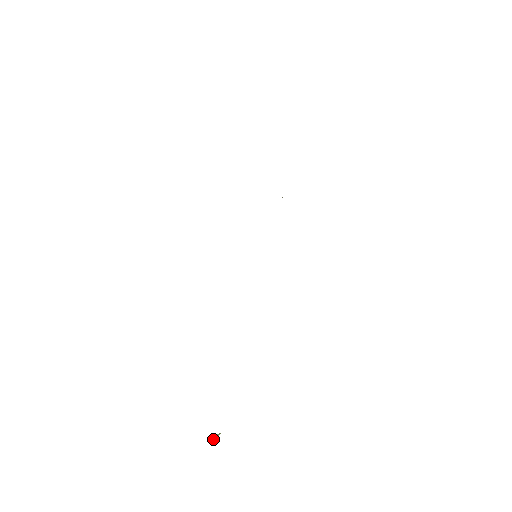
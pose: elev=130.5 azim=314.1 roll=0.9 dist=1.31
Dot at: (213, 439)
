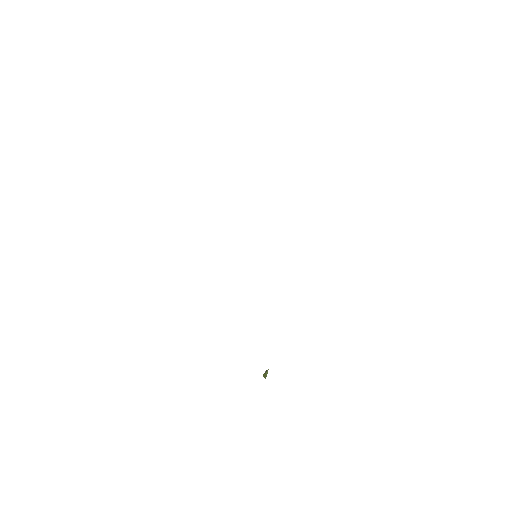
Dot at: (266, 375)
